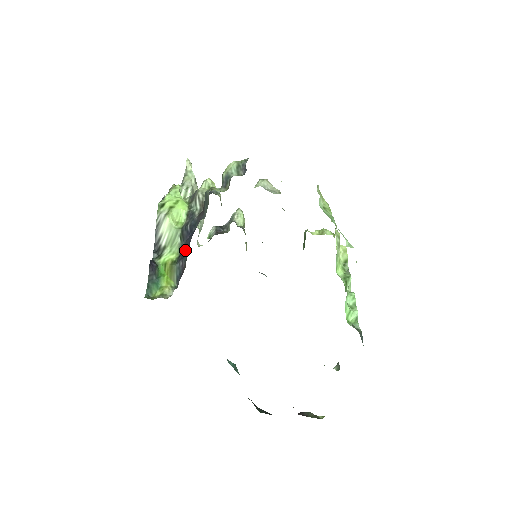
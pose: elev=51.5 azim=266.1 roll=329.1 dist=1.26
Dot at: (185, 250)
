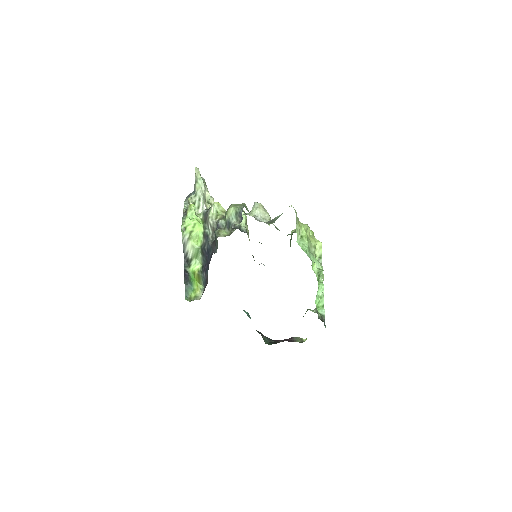
Dot at: (206, 264)
